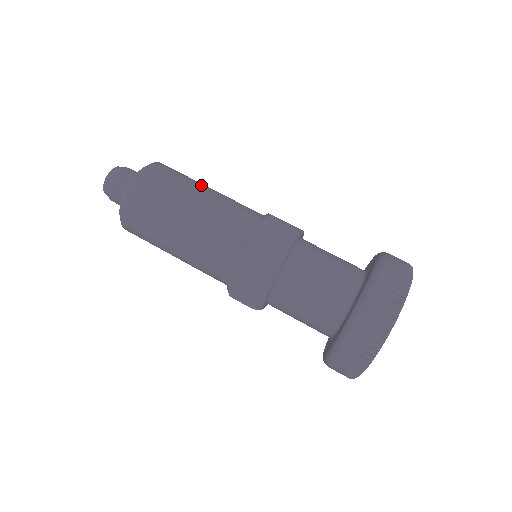
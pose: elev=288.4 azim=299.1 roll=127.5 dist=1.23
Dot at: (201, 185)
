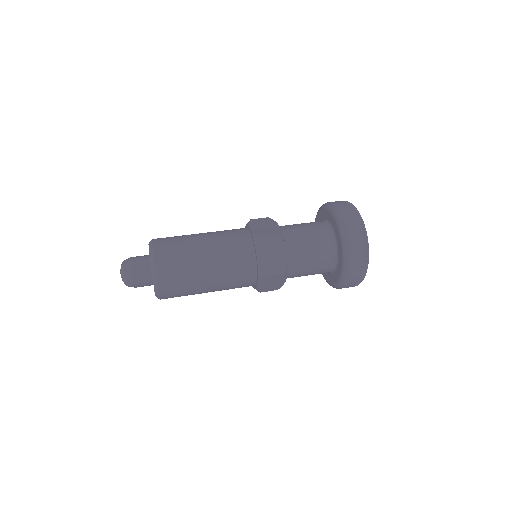
Dot at: occluded
